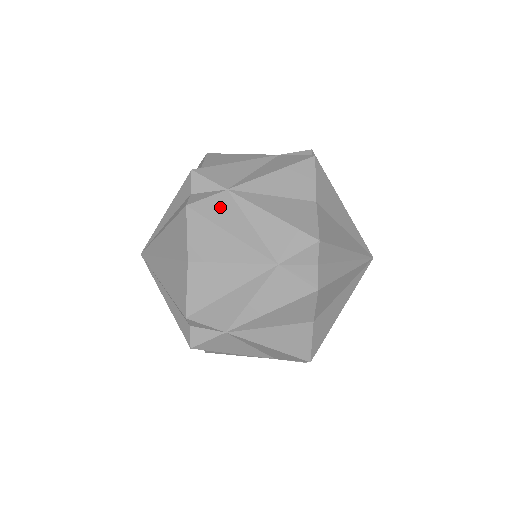
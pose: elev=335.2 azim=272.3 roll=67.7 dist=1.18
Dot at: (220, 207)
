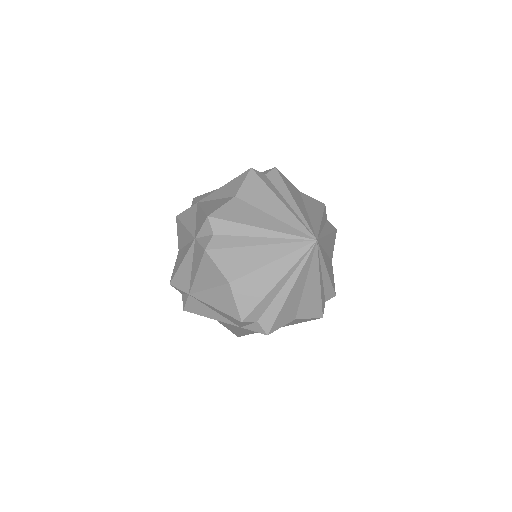
Dot at: occluded
